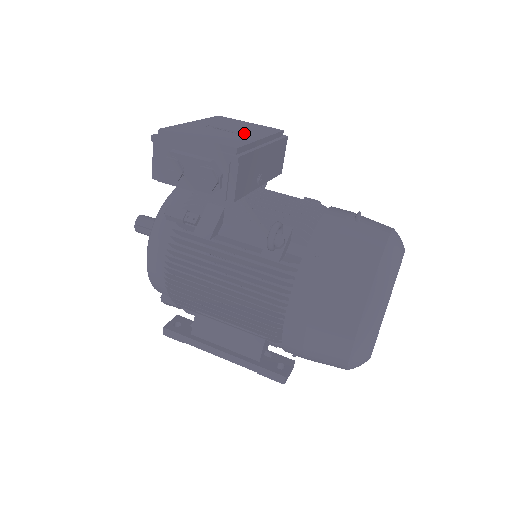
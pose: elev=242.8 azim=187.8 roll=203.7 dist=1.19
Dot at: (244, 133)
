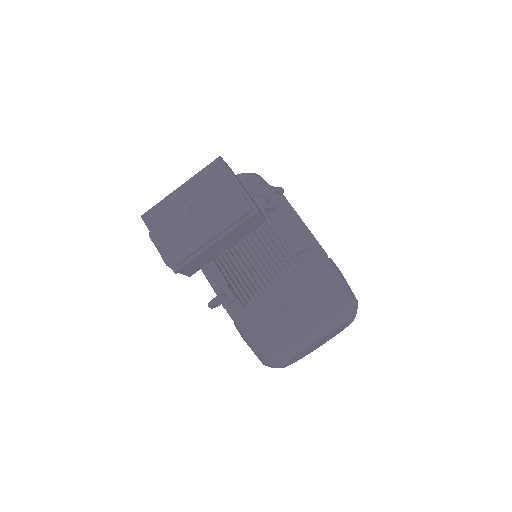
Dot at: (204, 223)
